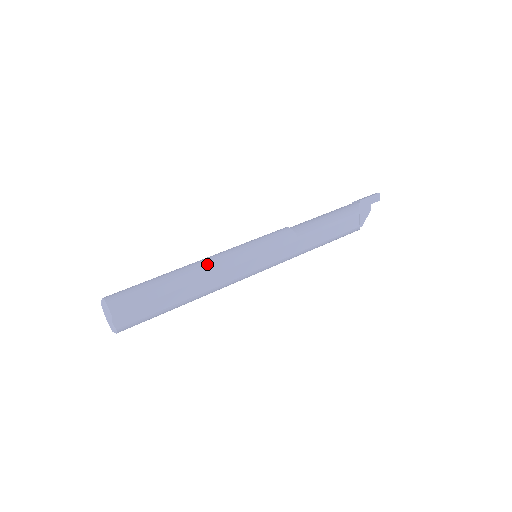
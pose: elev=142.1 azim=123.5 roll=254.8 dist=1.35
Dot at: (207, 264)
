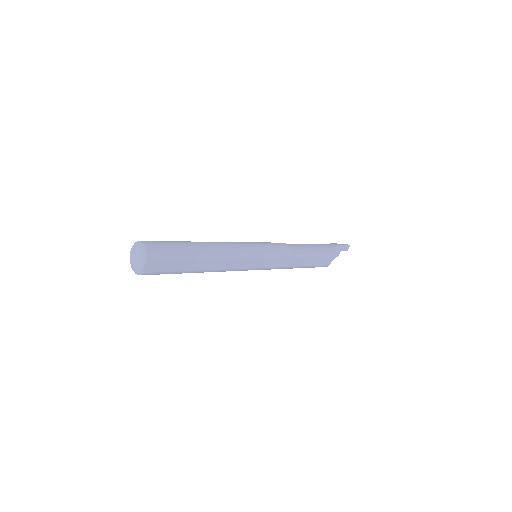
Dot at: (226, 248)
